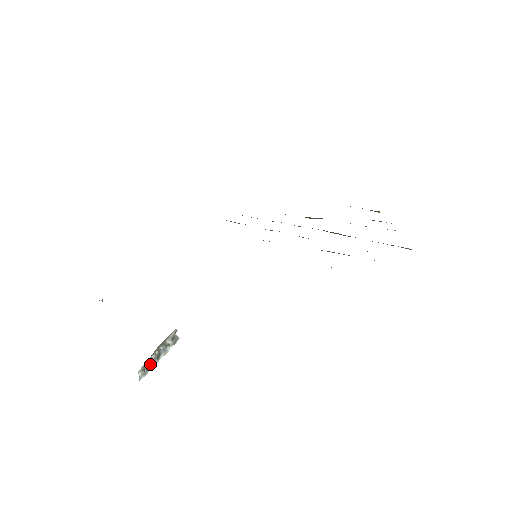
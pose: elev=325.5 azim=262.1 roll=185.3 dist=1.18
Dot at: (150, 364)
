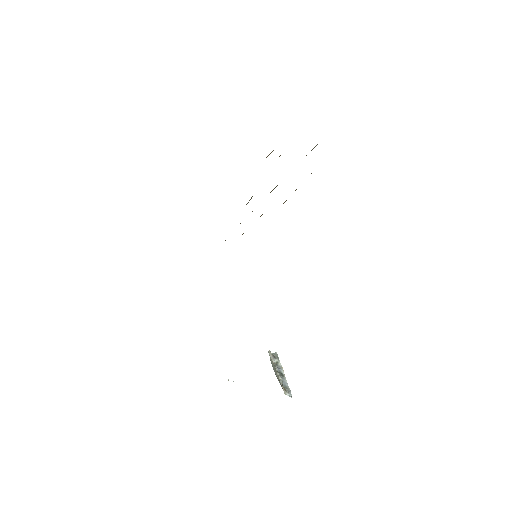
Dot at: (284, 384)
